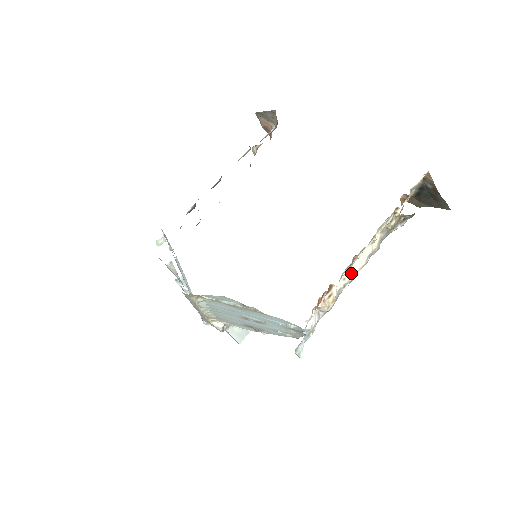
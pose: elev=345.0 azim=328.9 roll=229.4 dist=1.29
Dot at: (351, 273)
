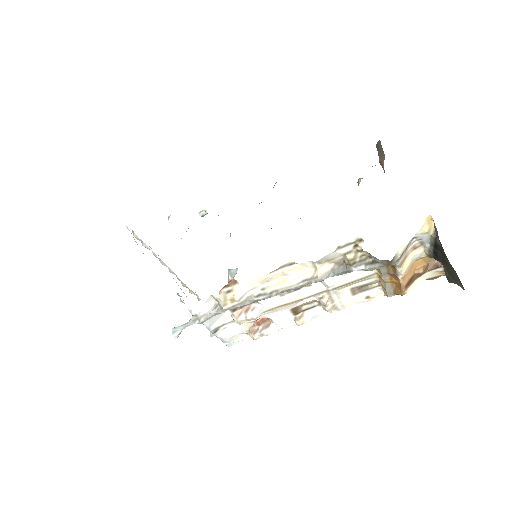
Dot at: (274, 287)
